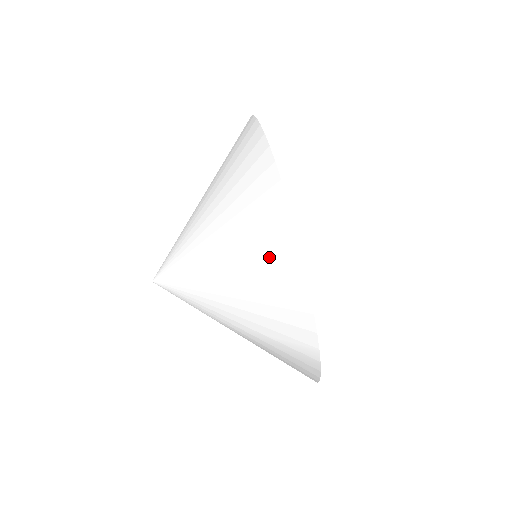
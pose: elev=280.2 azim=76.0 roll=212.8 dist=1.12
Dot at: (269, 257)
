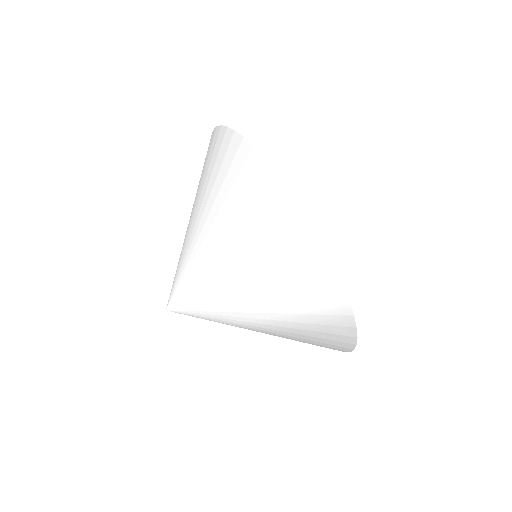
Dot at: (276, 230)
